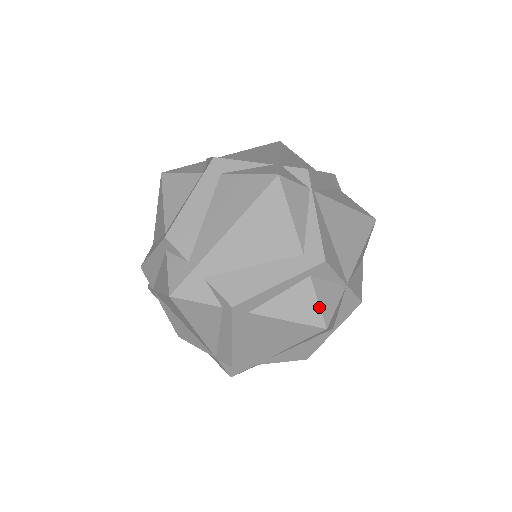
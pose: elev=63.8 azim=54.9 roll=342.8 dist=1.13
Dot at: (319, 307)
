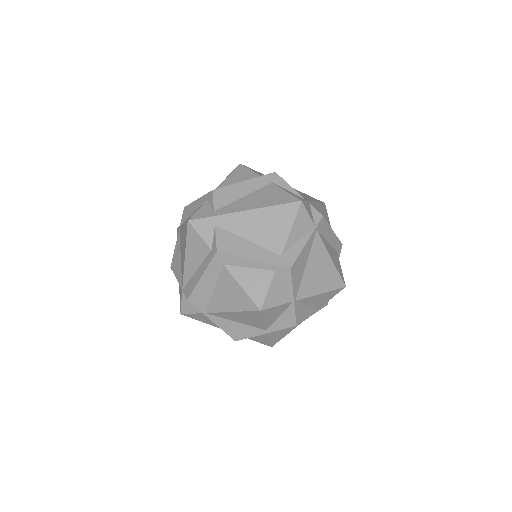
Dot at: (266, 294)
